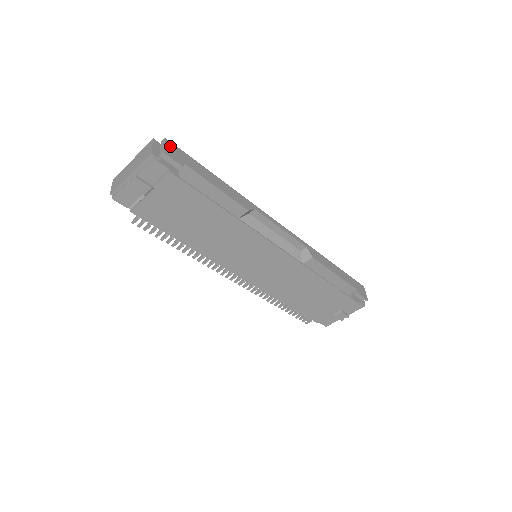
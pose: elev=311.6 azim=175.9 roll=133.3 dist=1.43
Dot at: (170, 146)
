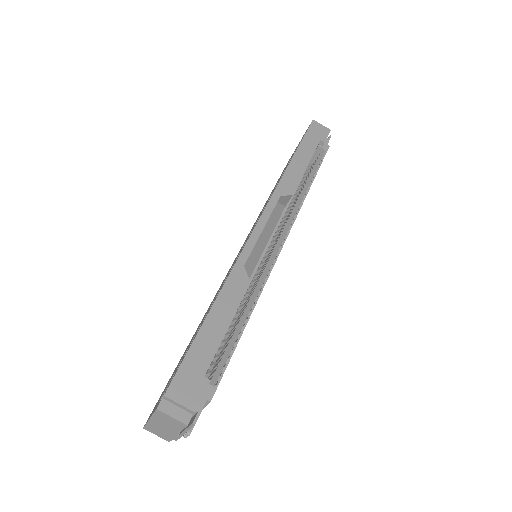
Dot at: (177, 392)
